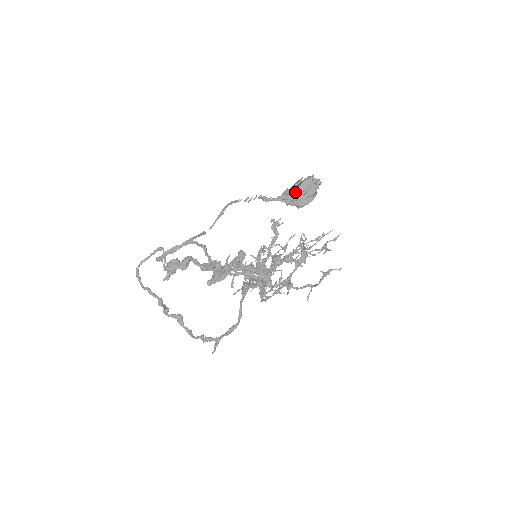
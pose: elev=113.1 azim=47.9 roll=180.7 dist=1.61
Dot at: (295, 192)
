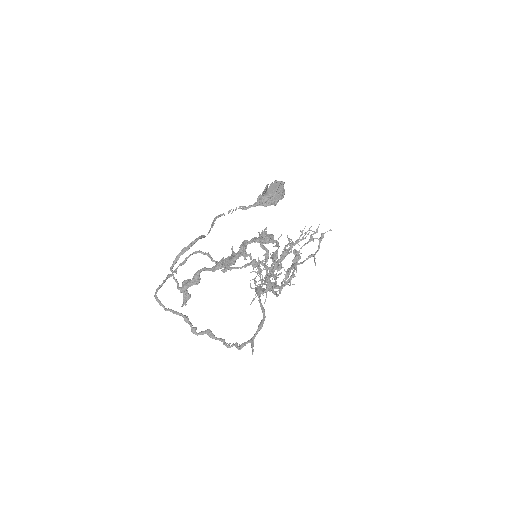
Dot at: (266, 194)
